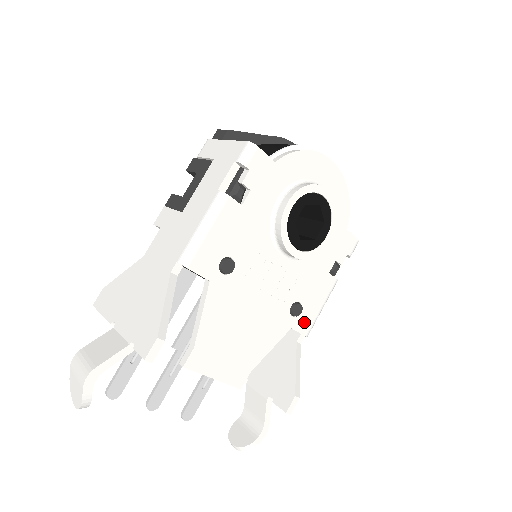
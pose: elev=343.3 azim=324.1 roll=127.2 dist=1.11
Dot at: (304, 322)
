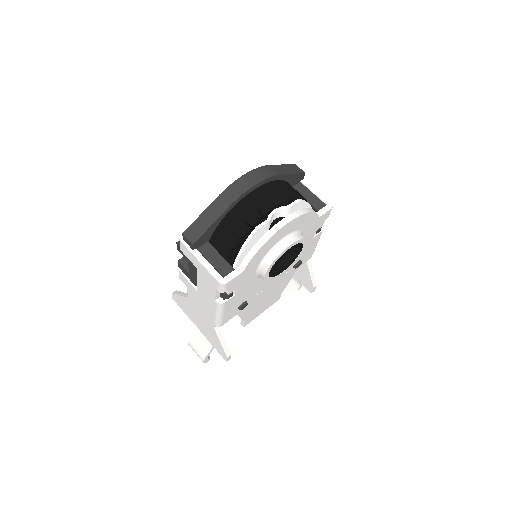
Dot at: (306, 258)
